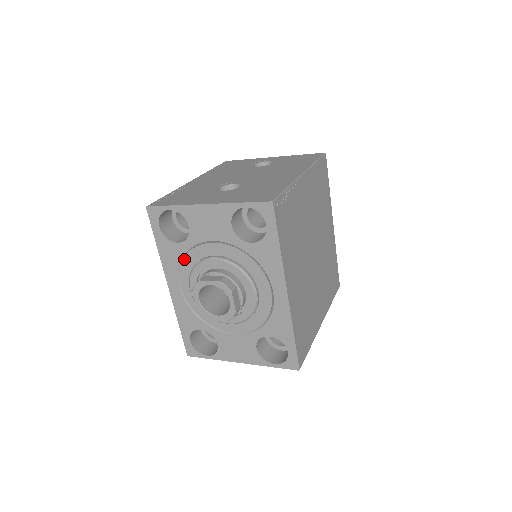
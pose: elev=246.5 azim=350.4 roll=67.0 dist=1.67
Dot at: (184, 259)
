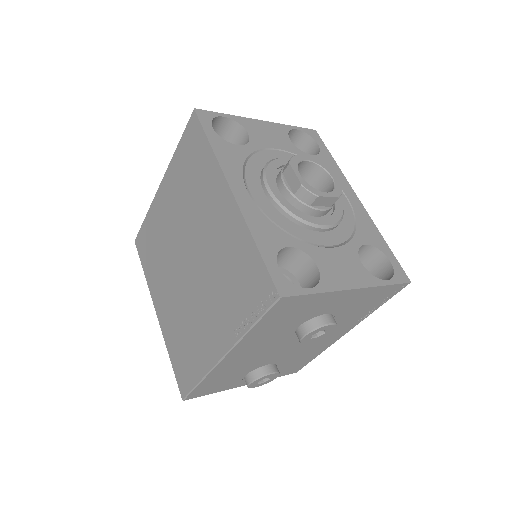
Dot at: (248, 161)
